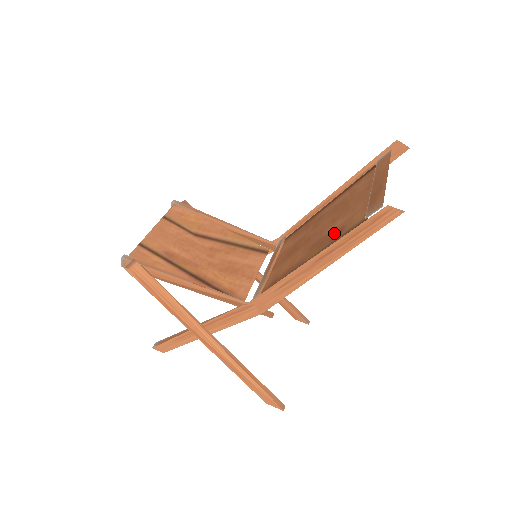
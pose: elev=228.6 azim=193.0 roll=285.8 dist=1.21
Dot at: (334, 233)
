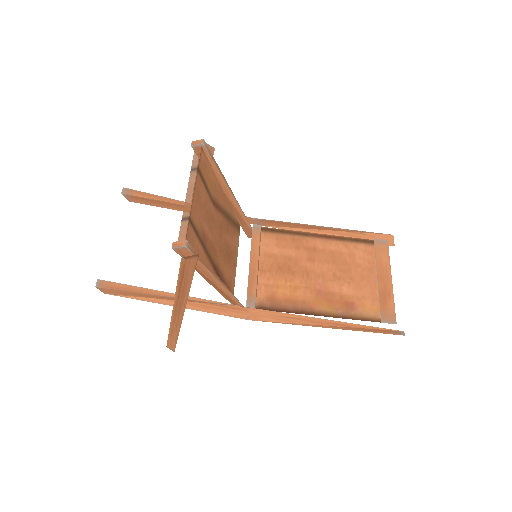
Dot at: (345, 301)
